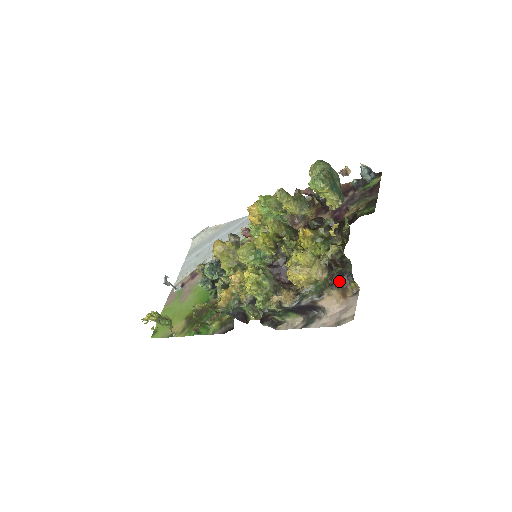
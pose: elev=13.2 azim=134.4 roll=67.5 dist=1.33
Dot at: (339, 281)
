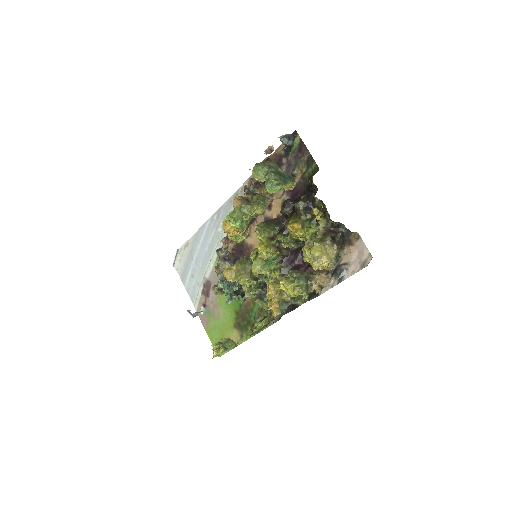
Dot at: (343, 241)
